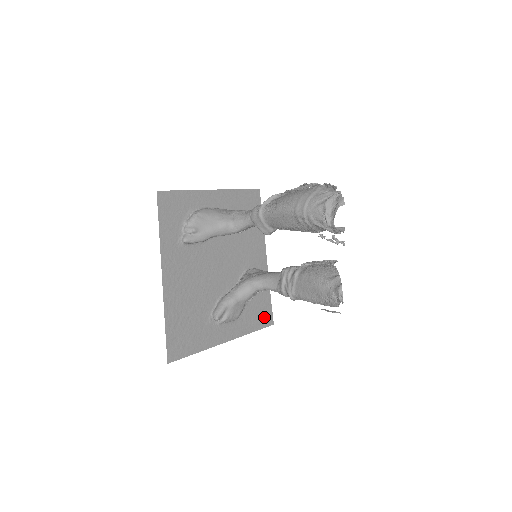
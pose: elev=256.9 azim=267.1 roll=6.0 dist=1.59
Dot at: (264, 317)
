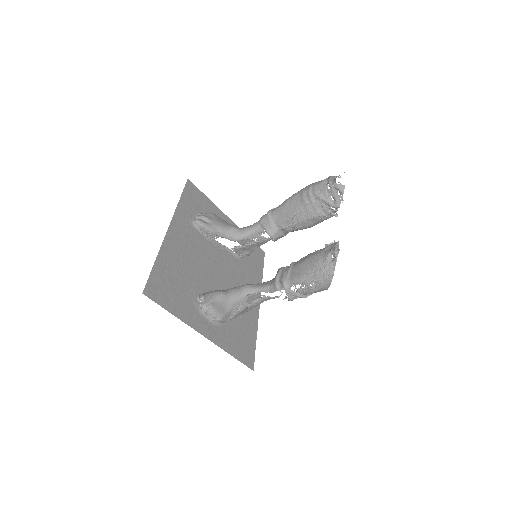
Dot at: (246, 354)
